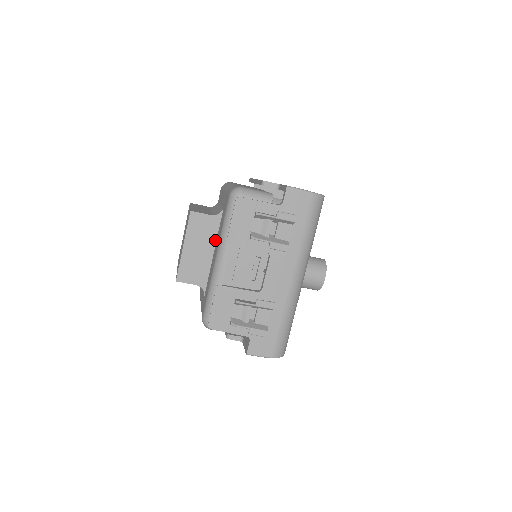
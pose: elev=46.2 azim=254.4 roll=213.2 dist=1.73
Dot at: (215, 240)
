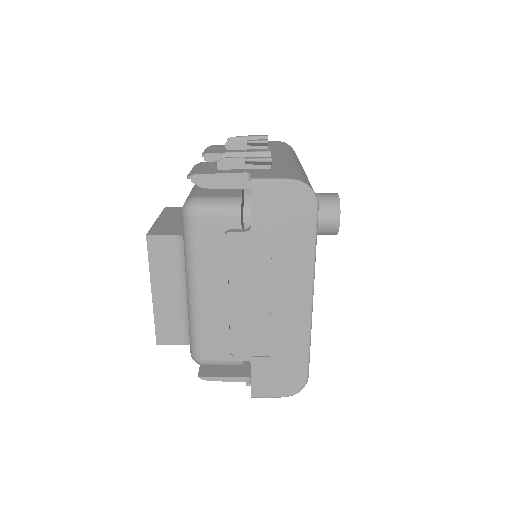
Dot at: occluded
